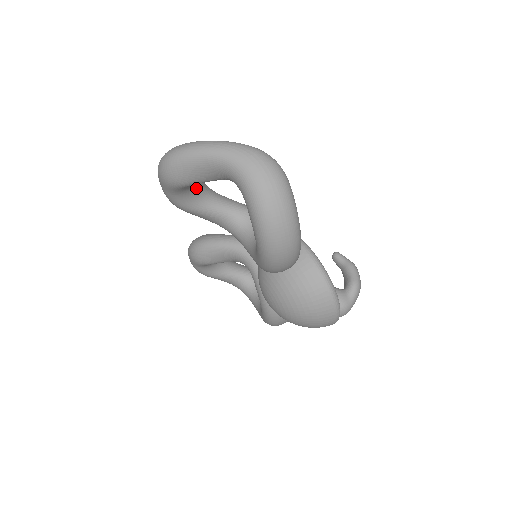
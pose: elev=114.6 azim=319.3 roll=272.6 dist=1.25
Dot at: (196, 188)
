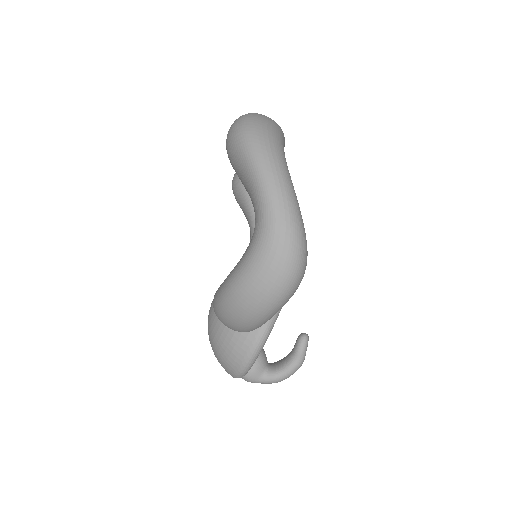
Dot at: occluded
